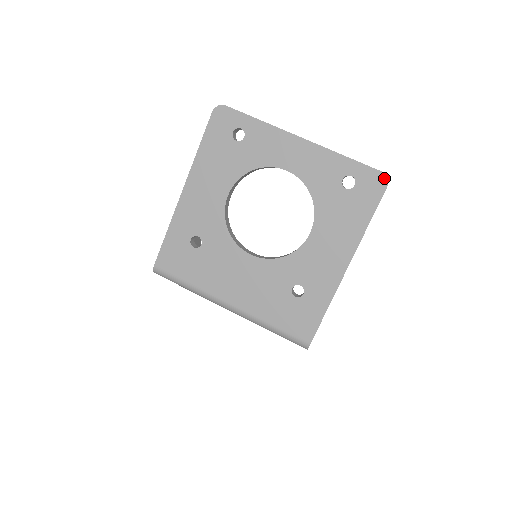
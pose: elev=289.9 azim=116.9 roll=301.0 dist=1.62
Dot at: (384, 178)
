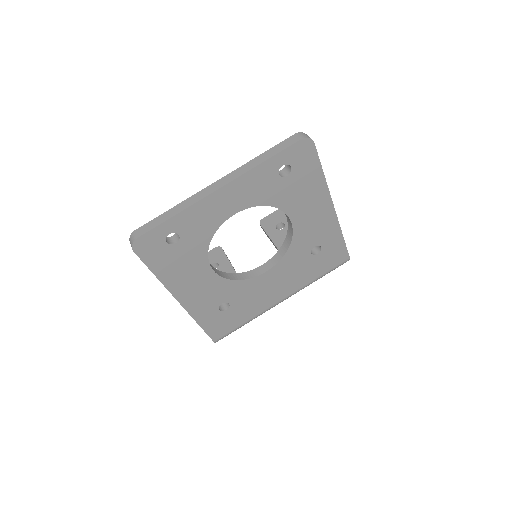
Dot at: (307, 141)
